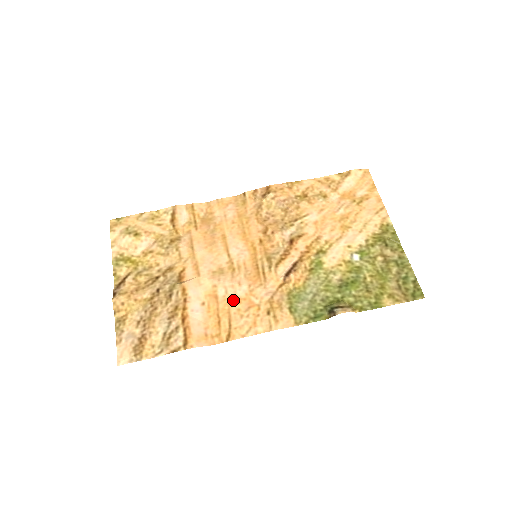
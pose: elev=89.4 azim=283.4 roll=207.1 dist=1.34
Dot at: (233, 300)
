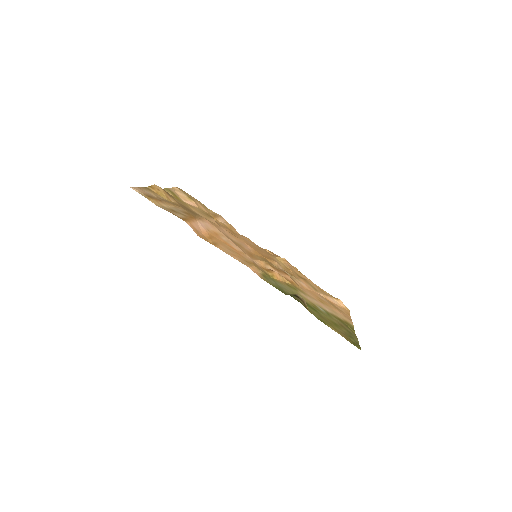
Dot at: (228, 244)
